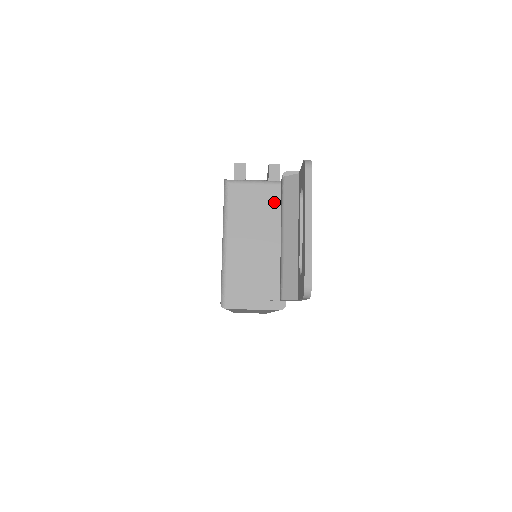
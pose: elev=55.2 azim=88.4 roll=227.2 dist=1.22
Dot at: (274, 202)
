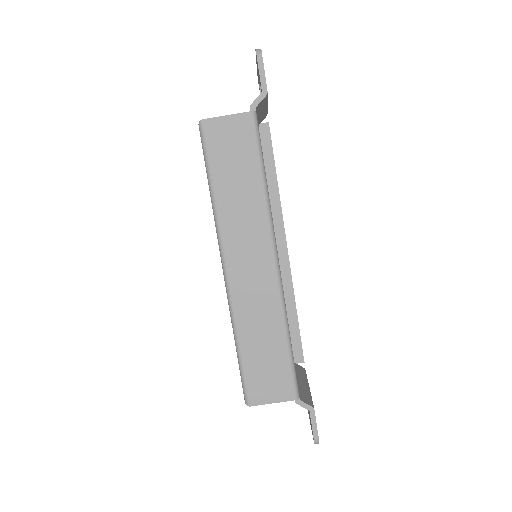
Dot at: occluded
